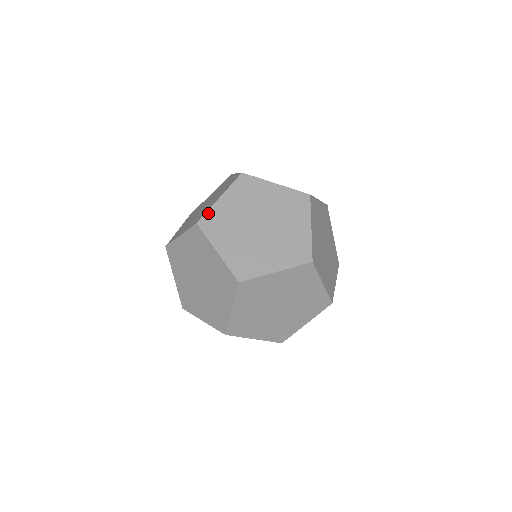
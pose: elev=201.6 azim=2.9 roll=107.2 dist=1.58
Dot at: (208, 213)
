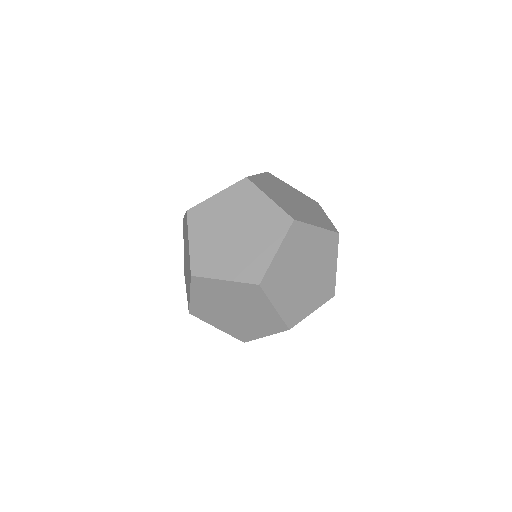
Dot at: (268, 272)
